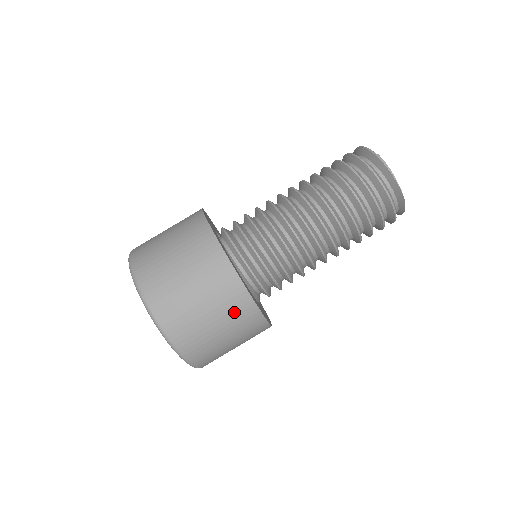
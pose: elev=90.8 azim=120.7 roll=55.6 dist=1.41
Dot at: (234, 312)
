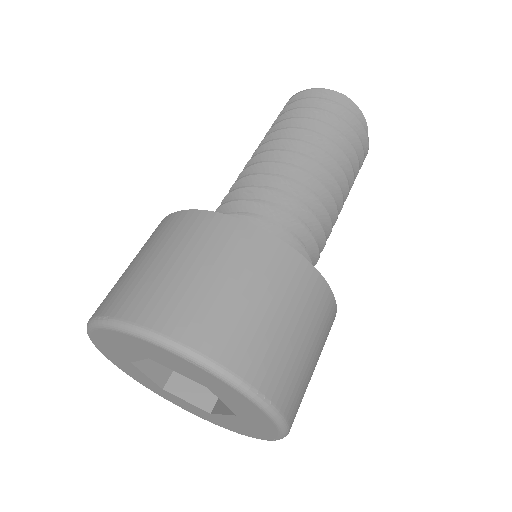
Dot at: (237, 251)
